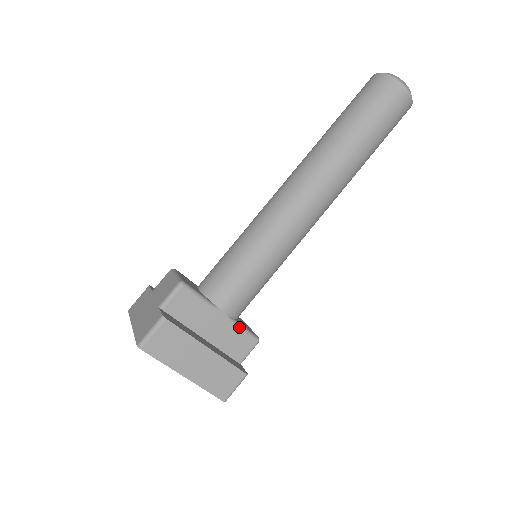
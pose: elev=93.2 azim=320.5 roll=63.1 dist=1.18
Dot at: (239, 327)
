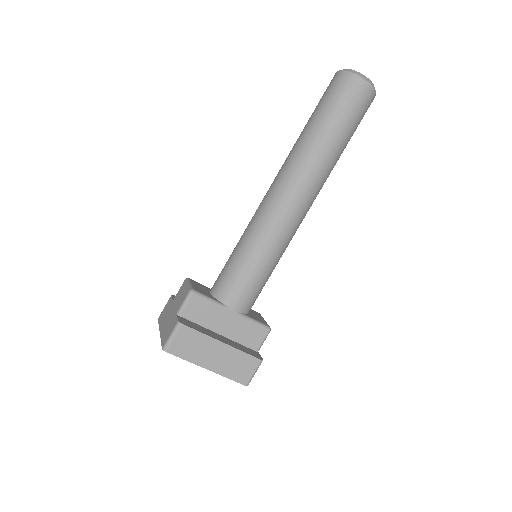
Dot at: (250, 320)
